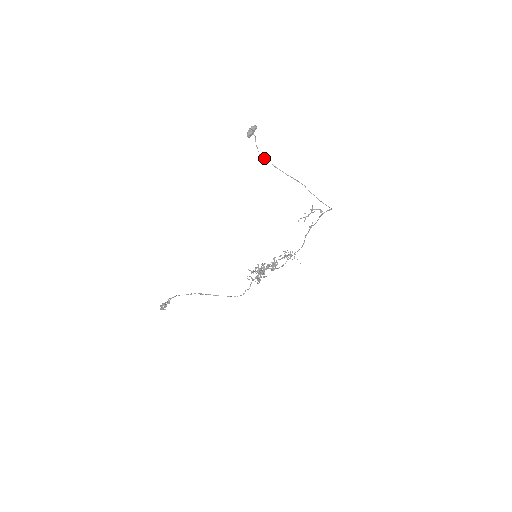
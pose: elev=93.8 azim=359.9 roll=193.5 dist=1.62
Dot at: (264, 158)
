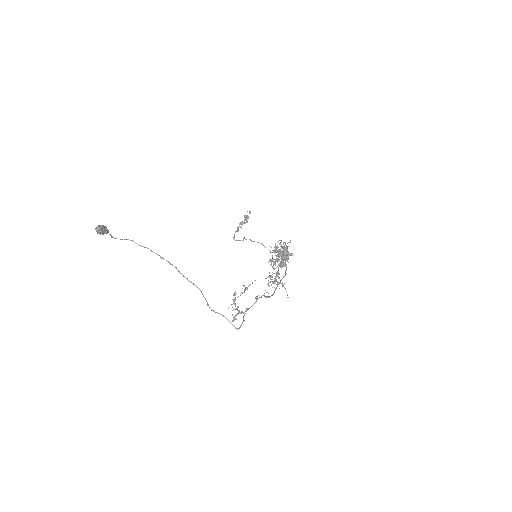
Dot at: (144, 247)
